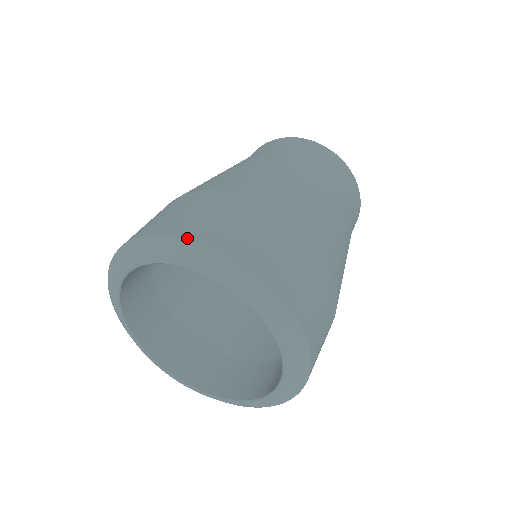
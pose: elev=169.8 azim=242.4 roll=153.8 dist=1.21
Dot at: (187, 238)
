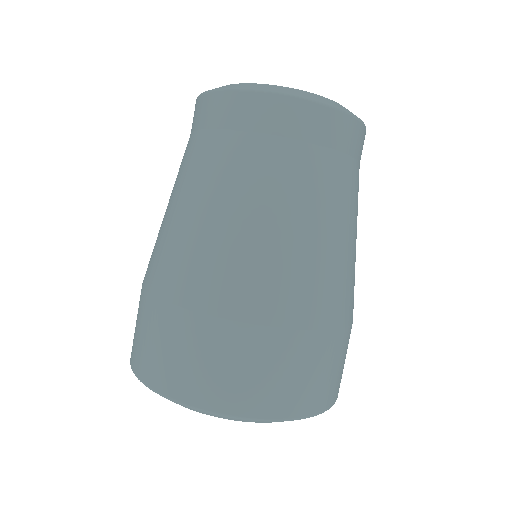
Dot at: (219, 414)
